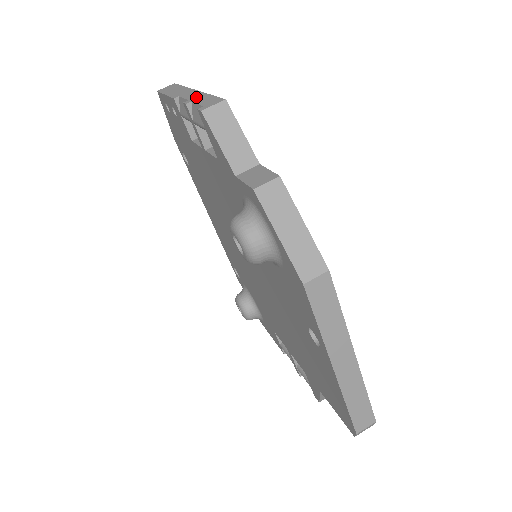
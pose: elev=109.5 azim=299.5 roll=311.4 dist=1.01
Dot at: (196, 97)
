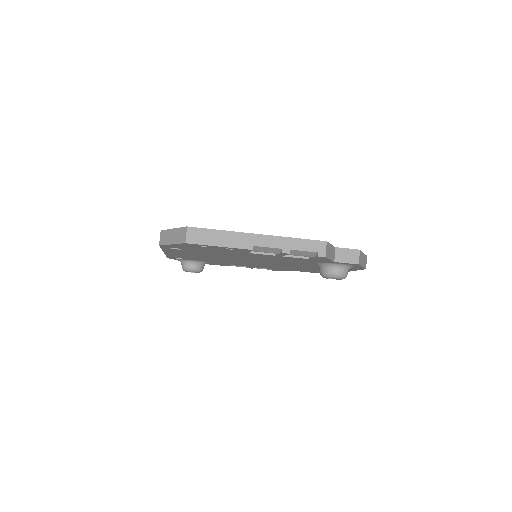
Dot at: (285, 244)
